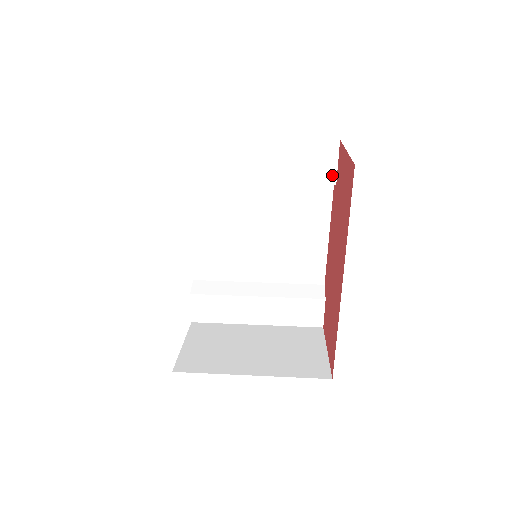
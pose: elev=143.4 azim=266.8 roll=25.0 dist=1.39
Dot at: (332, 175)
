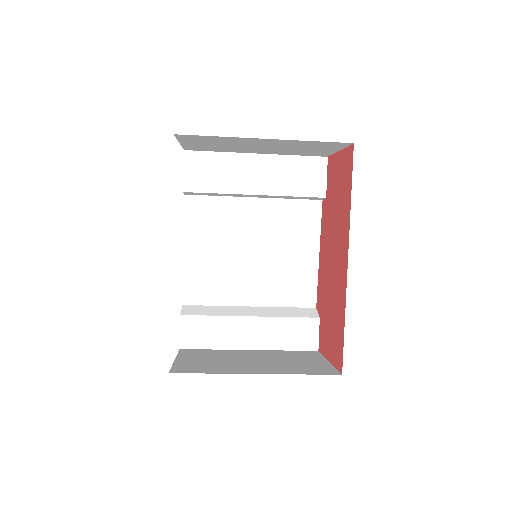
Dot at: (322, 189)
